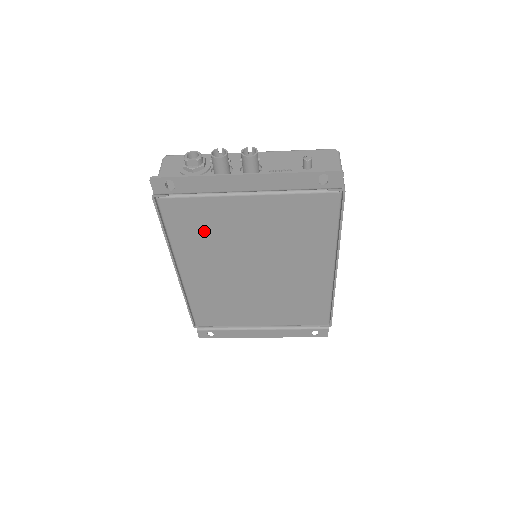
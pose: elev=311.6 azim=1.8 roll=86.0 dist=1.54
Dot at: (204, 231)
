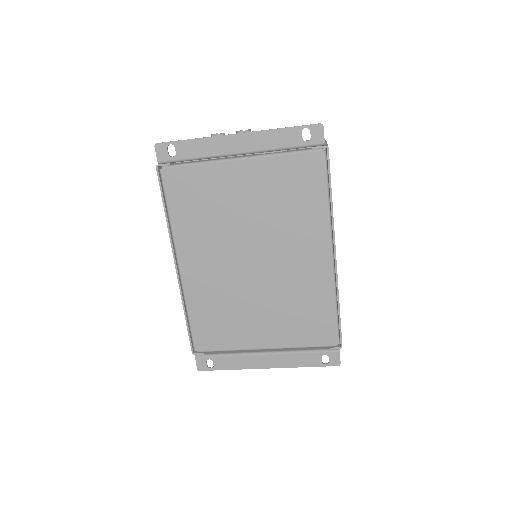
Dot at: (202, 207)
